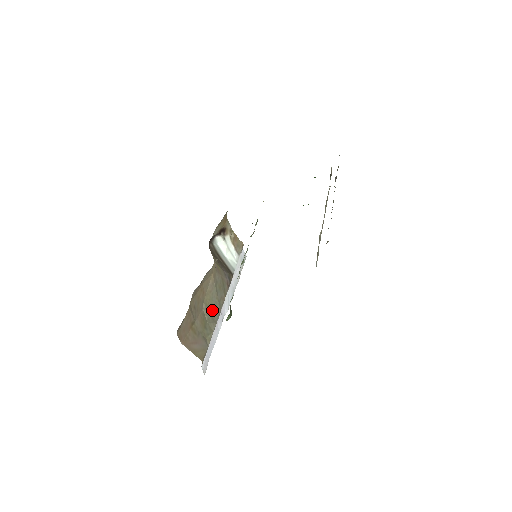
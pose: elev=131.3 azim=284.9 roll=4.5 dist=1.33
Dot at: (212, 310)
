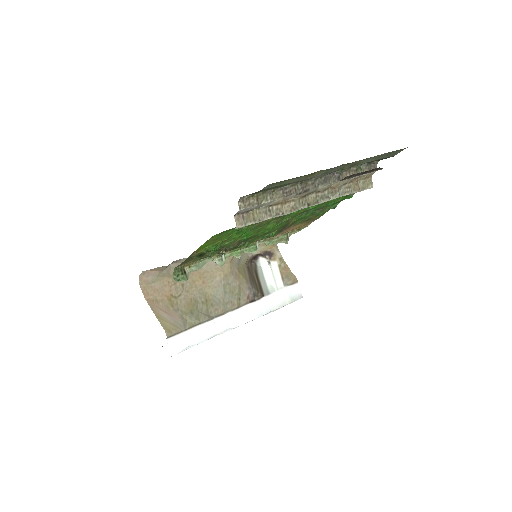
Dot at: (211, 305)
